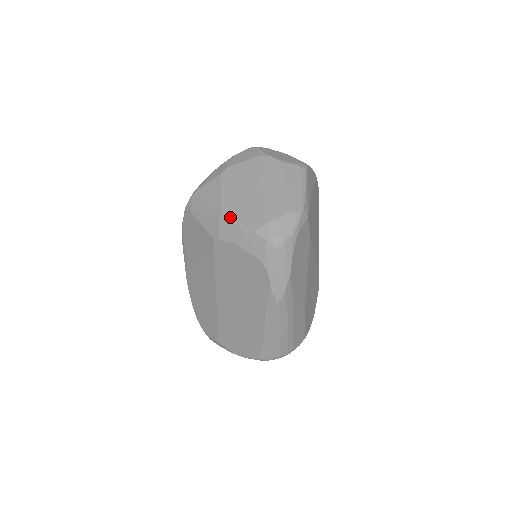
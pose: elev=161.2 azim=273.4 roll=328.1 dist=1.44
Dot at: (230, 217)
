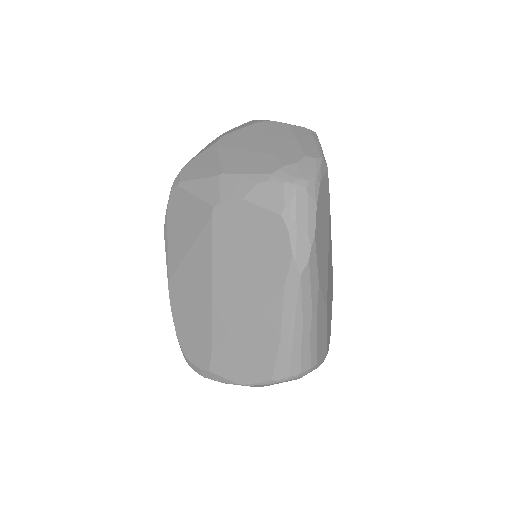
Dot at: (233, 172)
